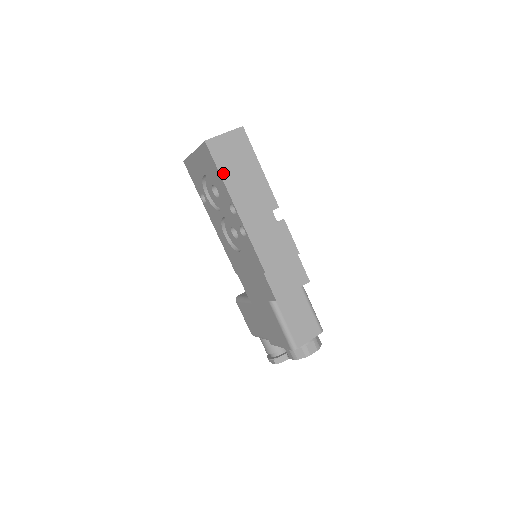
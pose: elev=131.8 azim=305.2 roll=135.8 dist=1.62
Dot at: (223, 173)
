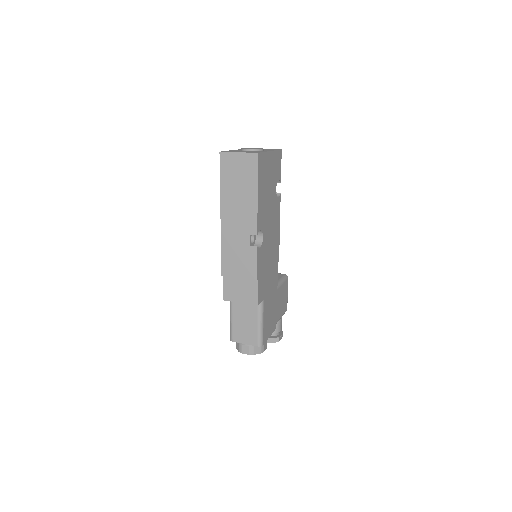
Dot at: (223, 184)
